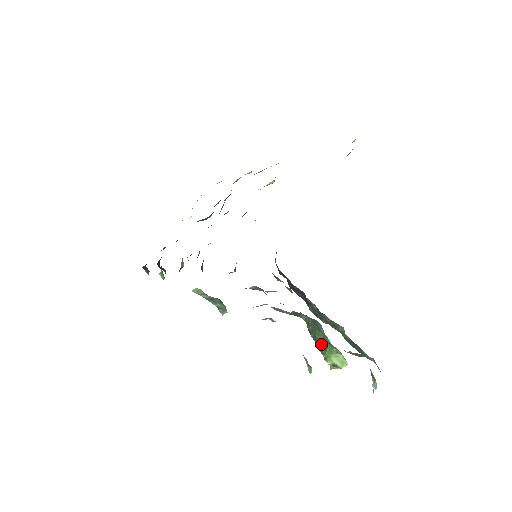
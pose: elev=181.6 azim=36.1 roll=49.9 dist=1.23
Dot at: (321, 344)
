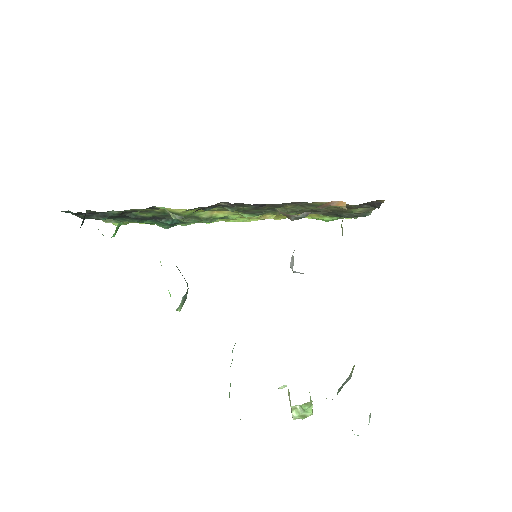
Dot at: occluded
